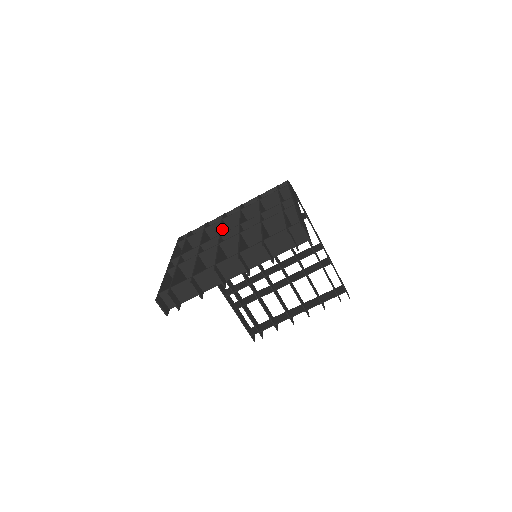
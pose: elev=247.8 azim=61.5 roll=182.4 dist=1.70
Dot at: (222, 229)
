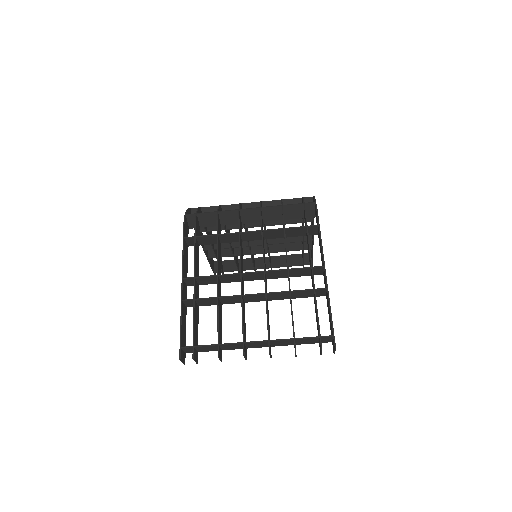
Dot at: (241, 255)
